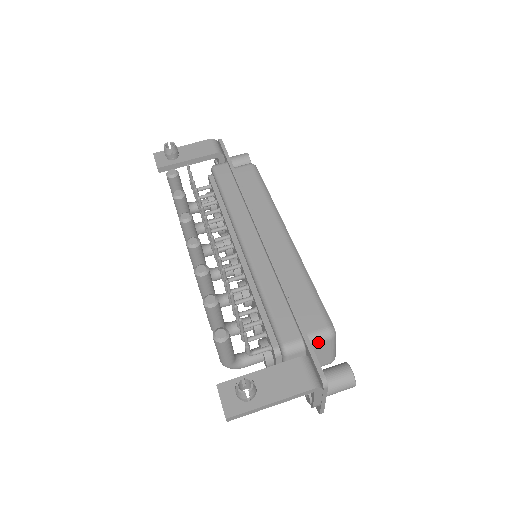
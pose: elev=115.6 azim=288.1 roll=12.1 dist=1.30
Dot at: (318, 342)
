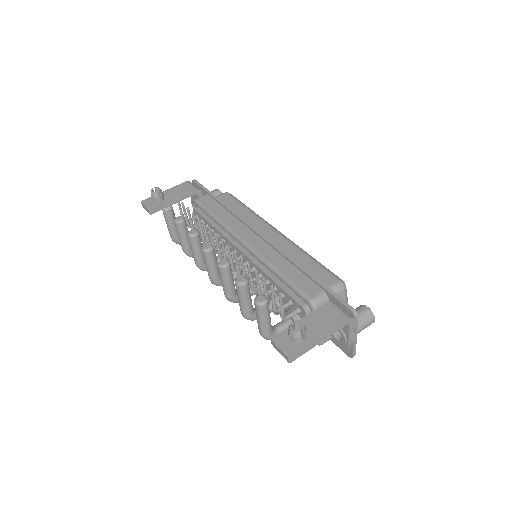
Dot at: occluded
